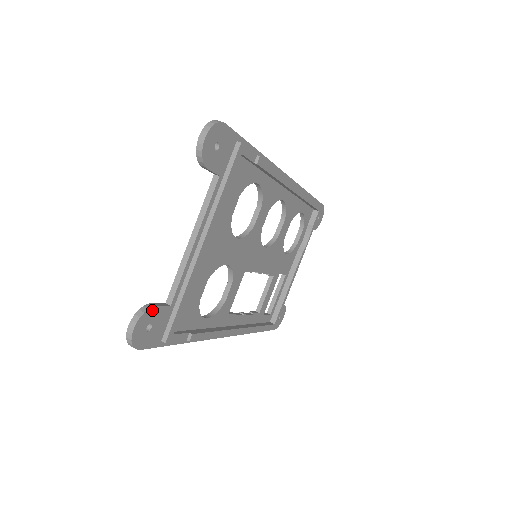
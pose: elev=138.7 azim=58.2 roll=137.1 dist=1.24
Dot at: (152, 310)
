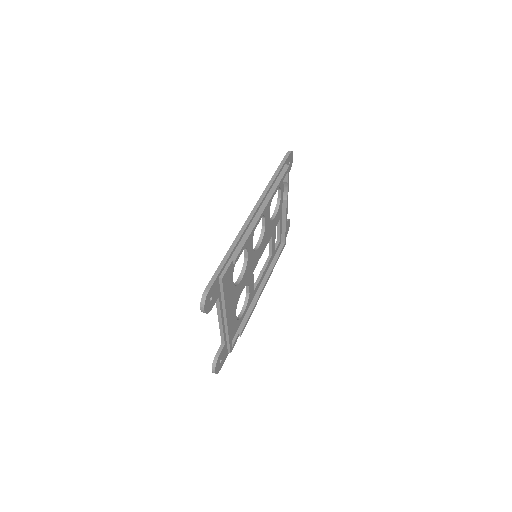
Dot at: (218, 359)
